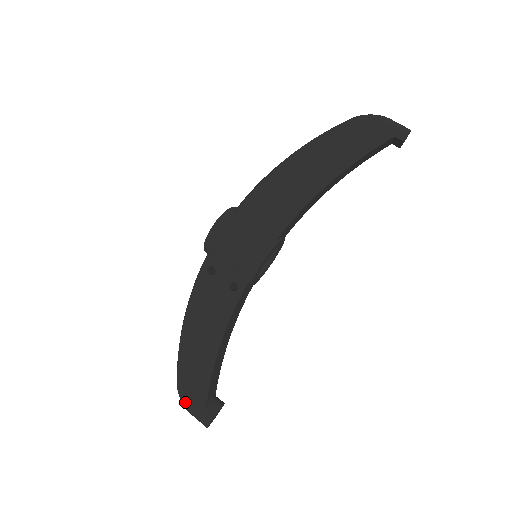
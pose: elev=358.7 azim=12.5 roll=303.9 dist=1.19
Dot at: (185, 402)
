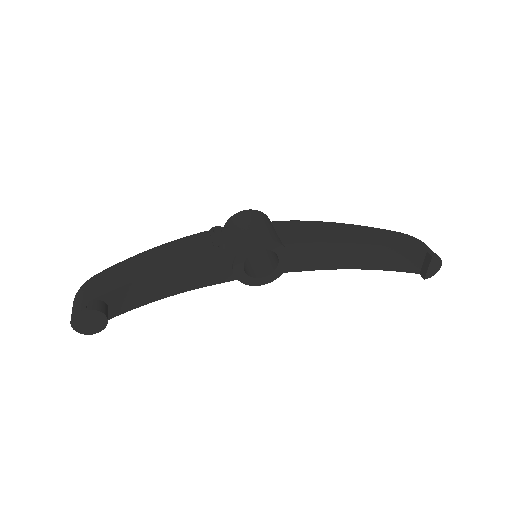
Dot at: (85, 285)
